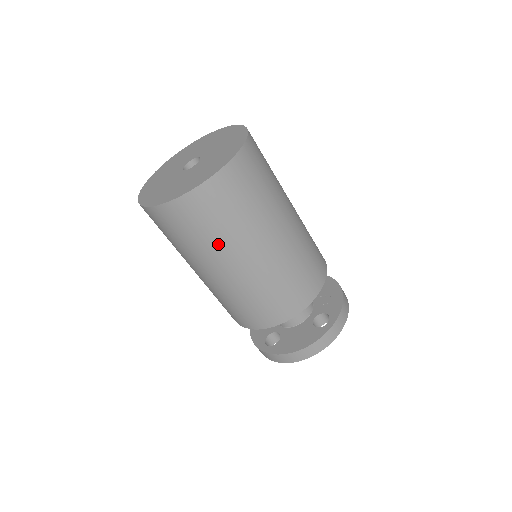
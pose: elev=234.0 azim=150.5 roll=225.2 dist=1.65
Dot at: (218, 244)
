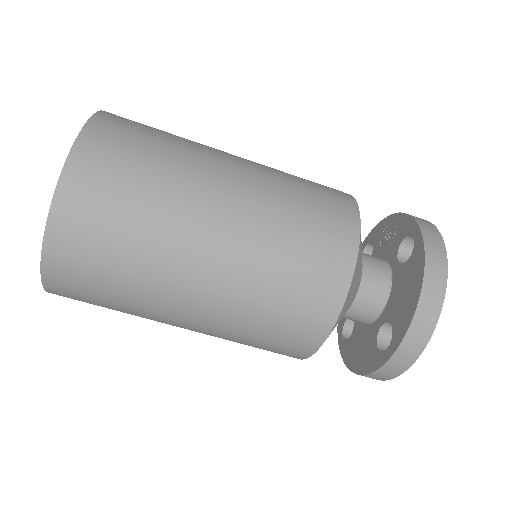
Dot at: (162, 216)
